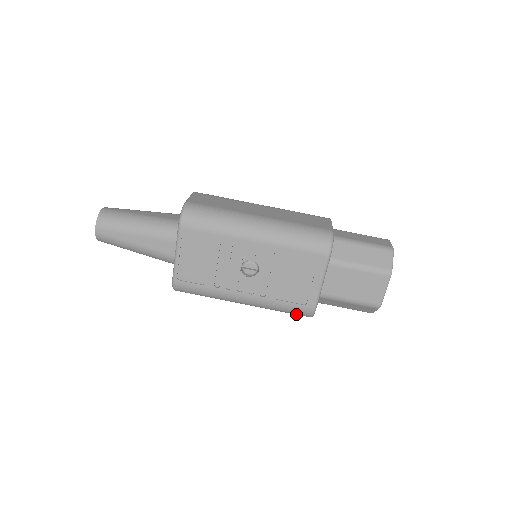
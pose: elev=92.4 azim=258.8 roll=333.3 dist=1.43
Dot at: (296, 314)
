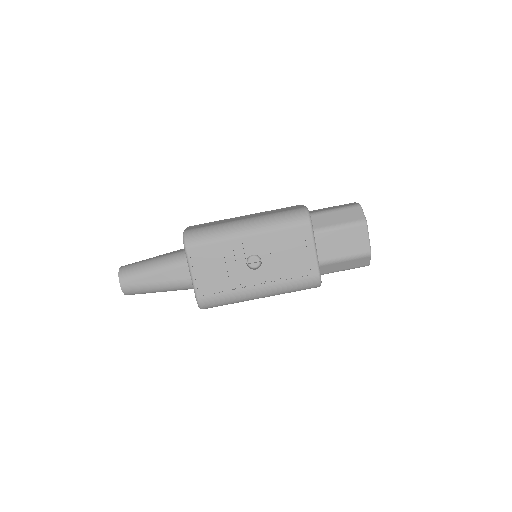
Dot at: (307, 288)
